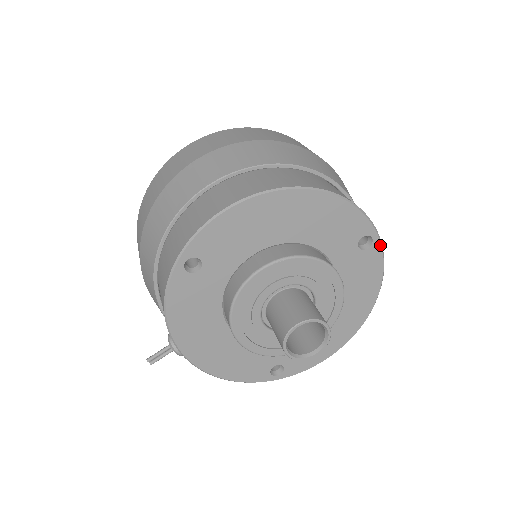
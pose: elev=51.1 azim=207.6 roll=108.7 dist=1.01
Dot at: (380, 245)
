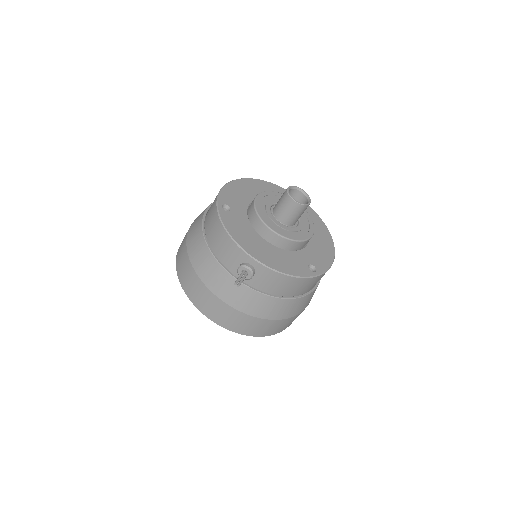
Dot at: occluded
